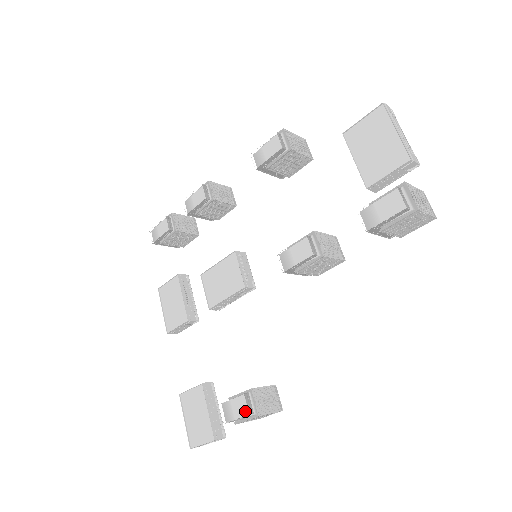
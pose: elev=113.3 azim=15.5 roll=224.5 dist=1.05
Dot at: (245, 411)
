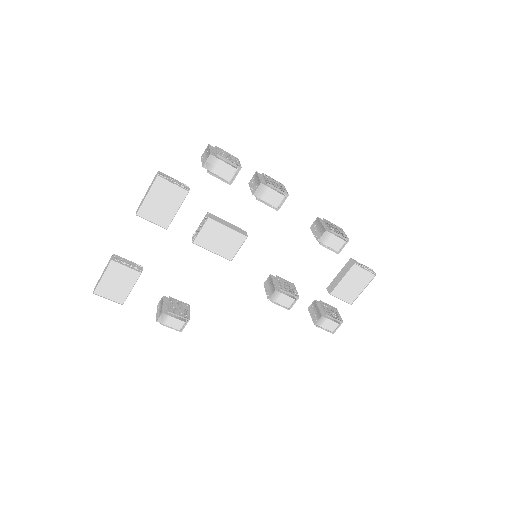
Dot at: (176, 327)
